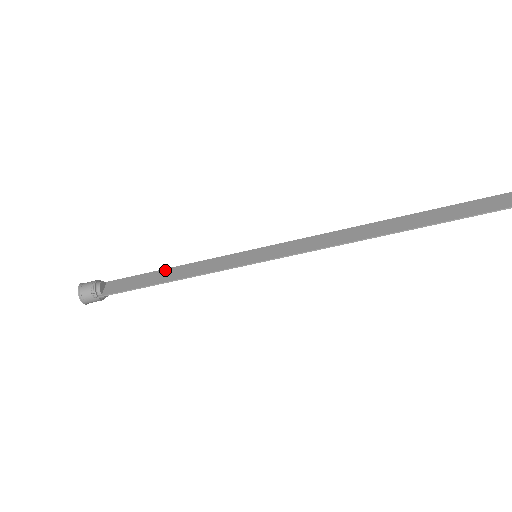
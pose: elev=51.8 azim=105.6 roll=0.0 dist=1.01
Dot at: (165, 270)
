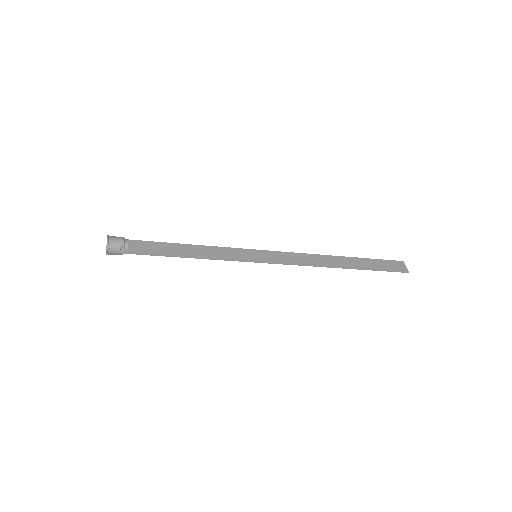
Dot at: (183, 245)
